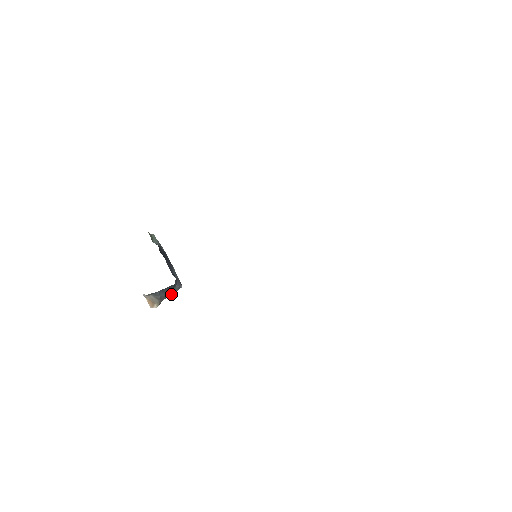
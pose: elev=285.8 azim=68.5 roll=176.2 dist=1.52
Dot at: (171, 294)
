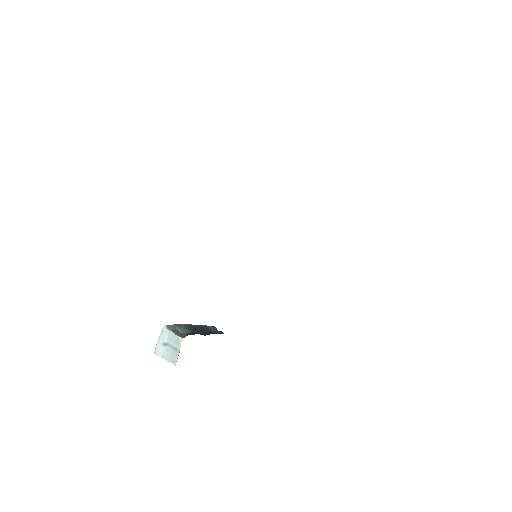
Dot at: occluded
